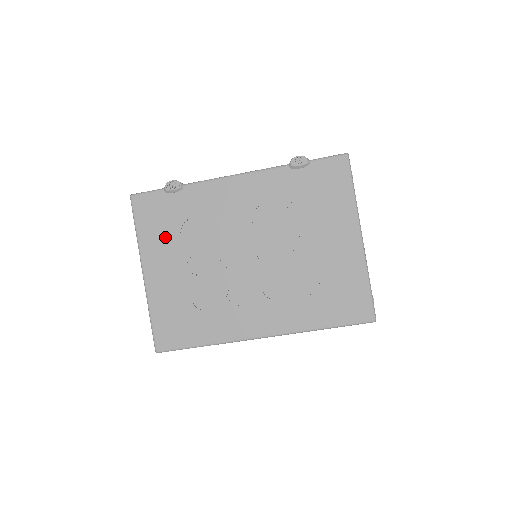
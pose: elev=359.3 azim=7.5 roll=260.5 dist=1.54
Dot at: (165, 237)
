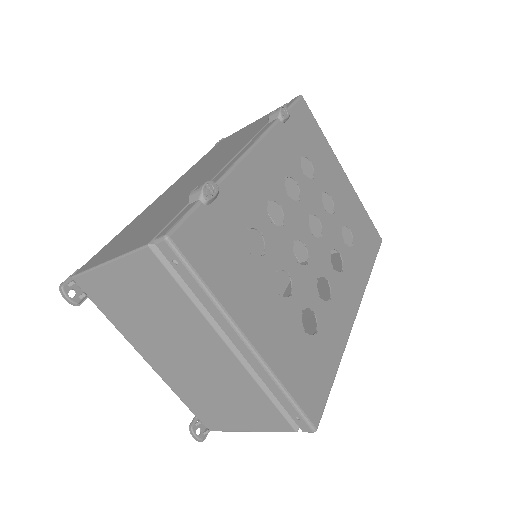
Dot at: (241, 271)
